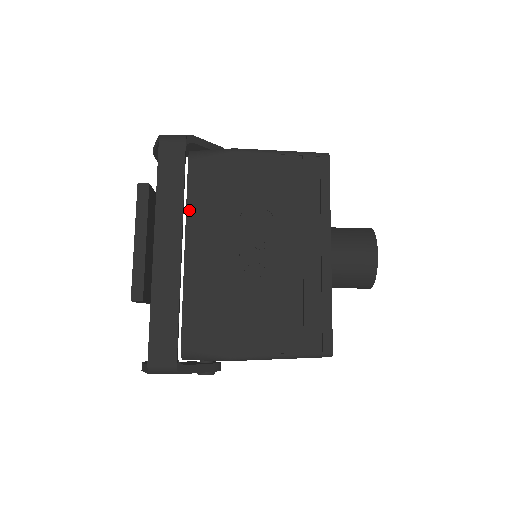
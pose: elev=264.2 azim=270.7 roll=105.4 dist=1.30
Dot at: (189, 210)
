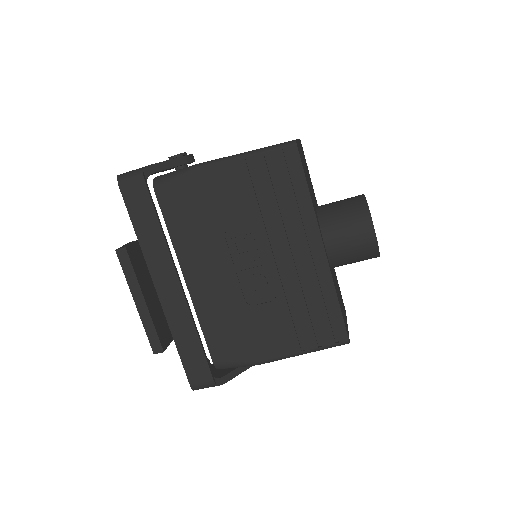
Dot at: (175, 243)
